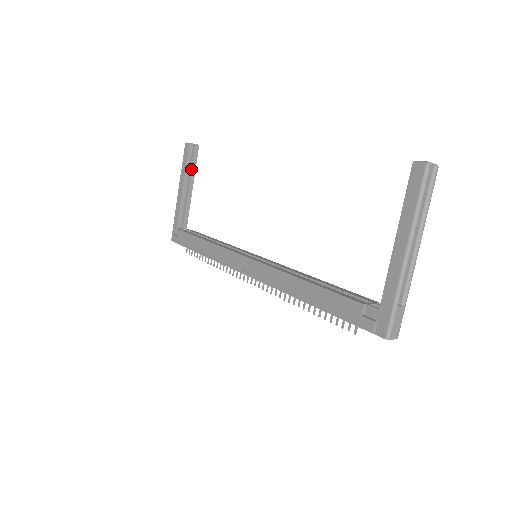
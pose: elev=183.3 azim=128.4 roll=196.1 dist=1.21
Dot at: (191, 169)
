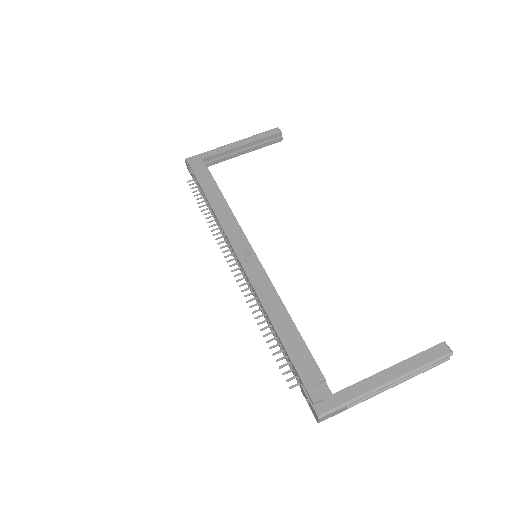
Dot at: (260, 144)
